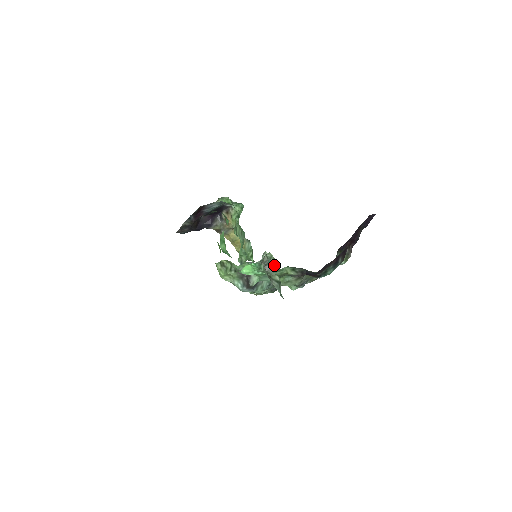
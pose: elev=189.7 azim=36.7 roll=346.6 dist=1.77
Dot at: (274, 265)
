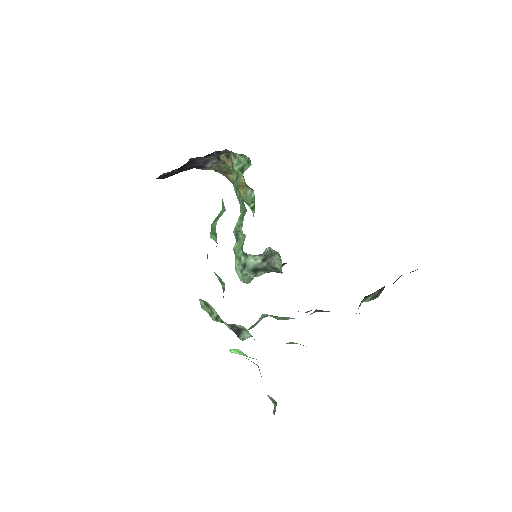
Dot at: (278, 261)
